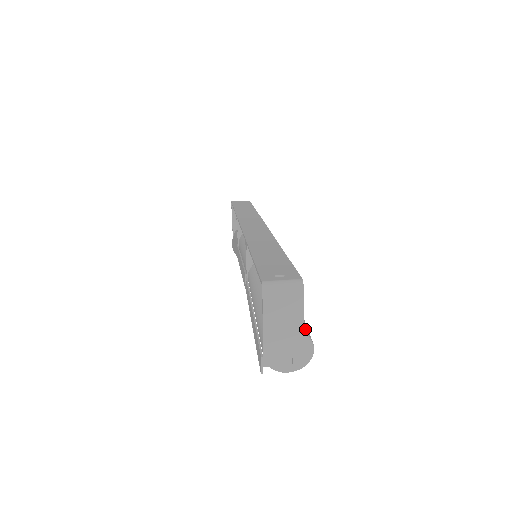
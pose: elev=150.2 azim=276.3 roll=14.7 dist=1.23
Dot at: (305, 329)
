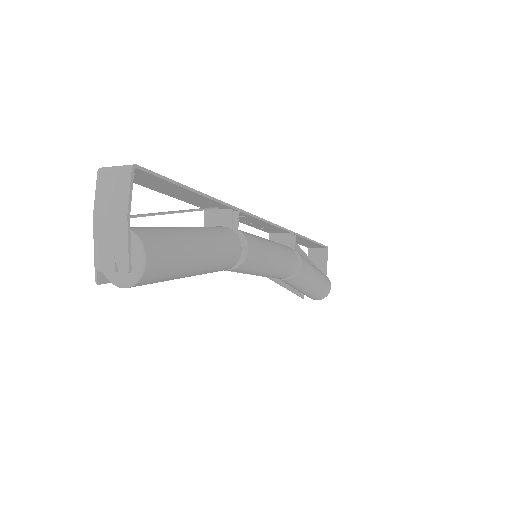
Dot at: (147, 236)
